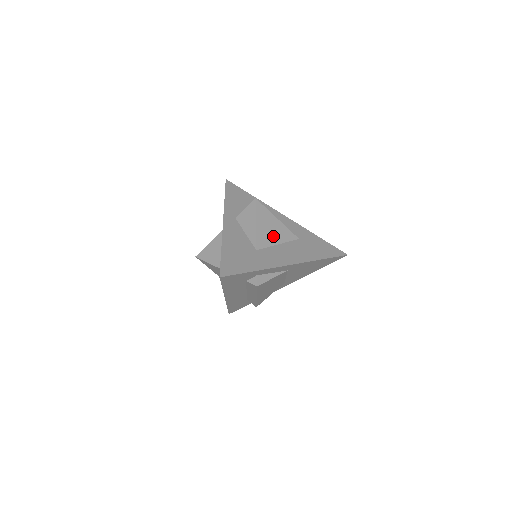
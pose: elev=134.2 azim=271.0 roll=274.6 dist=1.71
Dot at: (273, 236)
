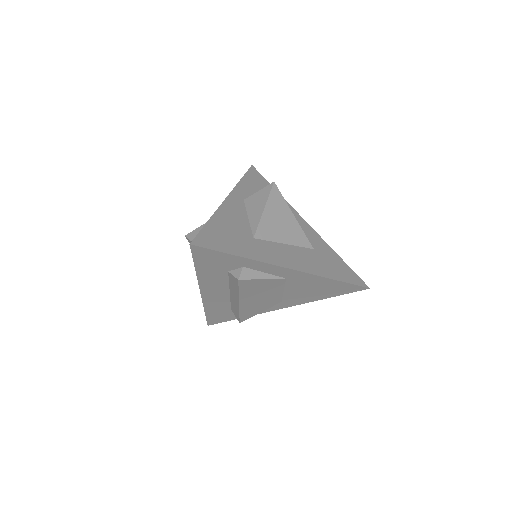
Dot at: (281, 232)
